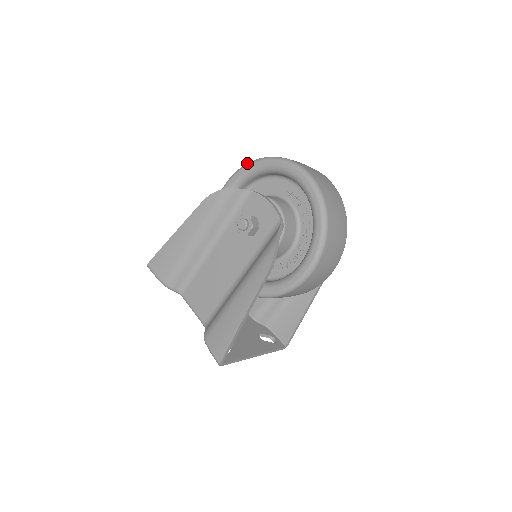
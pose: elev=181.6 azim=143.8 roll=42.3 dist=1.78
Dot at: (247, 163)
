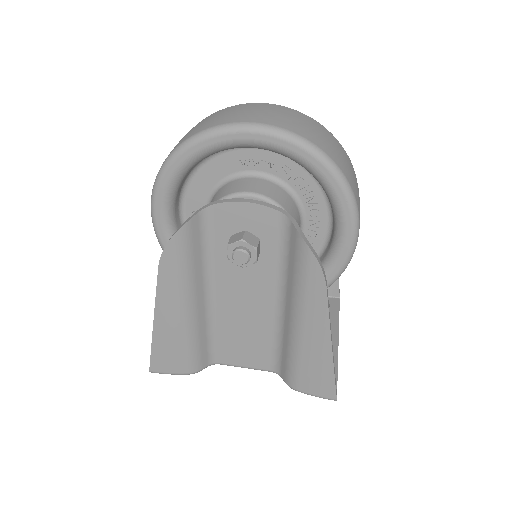
Dot at: (159, 170)
